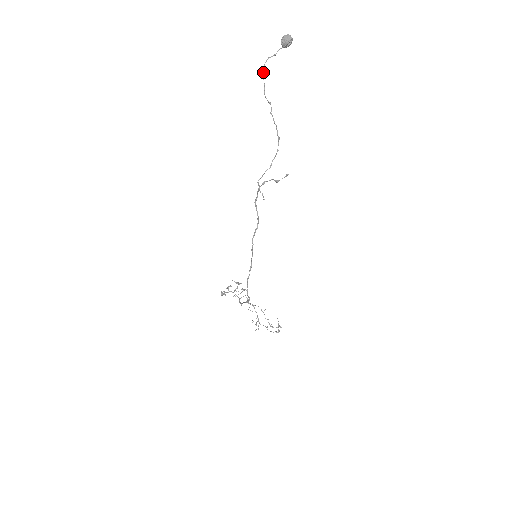
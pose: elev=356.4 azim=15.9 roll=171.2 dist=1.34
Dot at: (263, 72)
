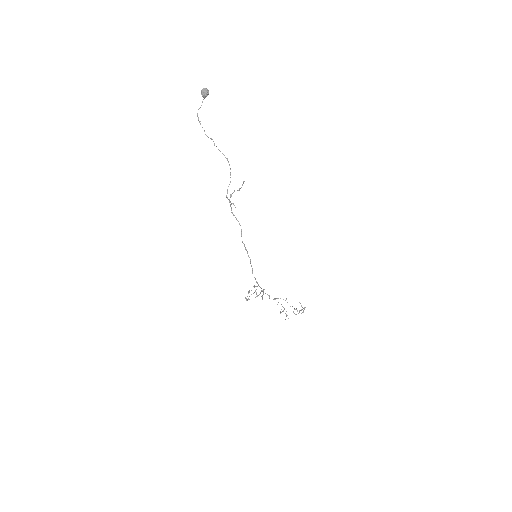
Dot at: (199, 121)
